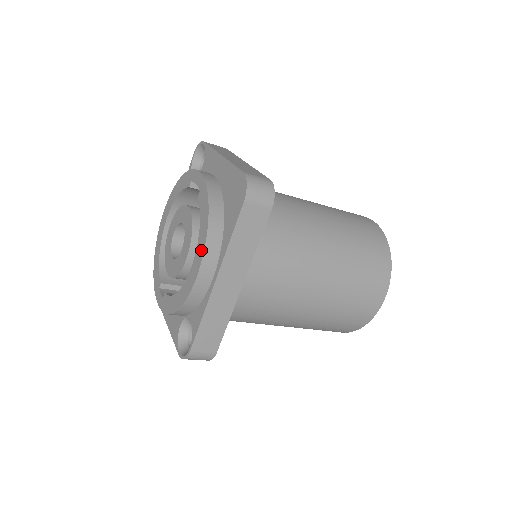
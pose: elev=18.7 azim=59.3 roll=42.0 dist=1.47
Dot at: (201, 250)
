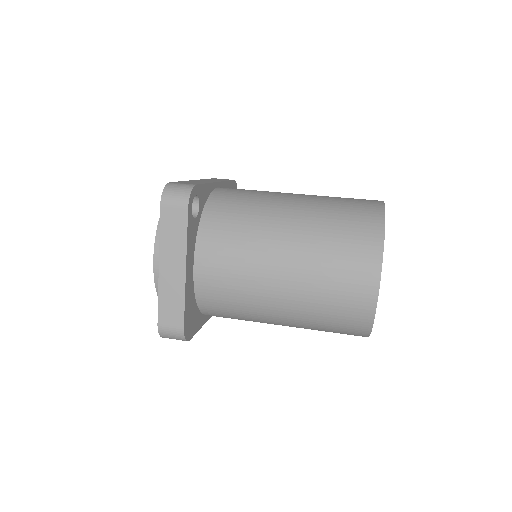
Dot at: occluded
